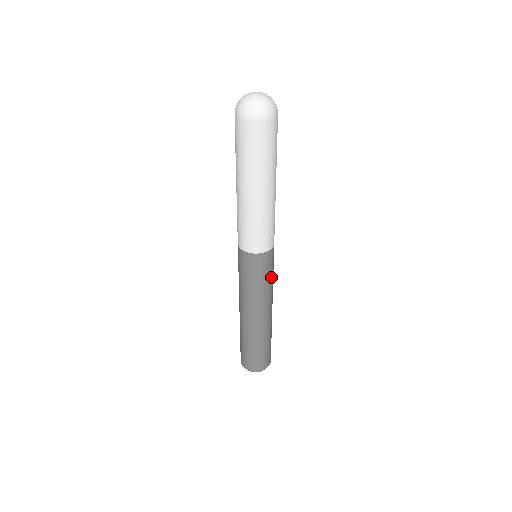
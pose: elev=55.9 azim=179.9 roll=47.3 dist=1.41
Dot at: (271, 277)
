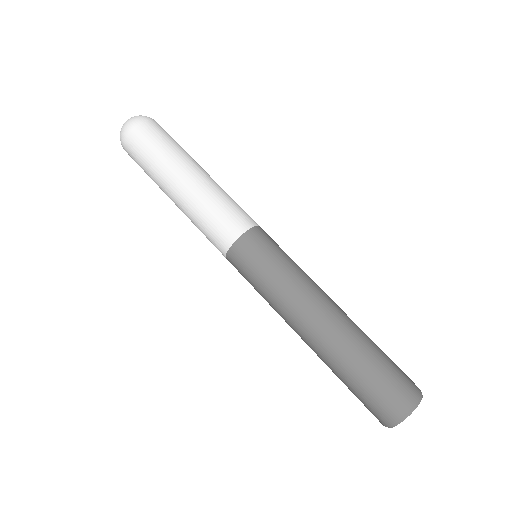
Dot at: occluded
